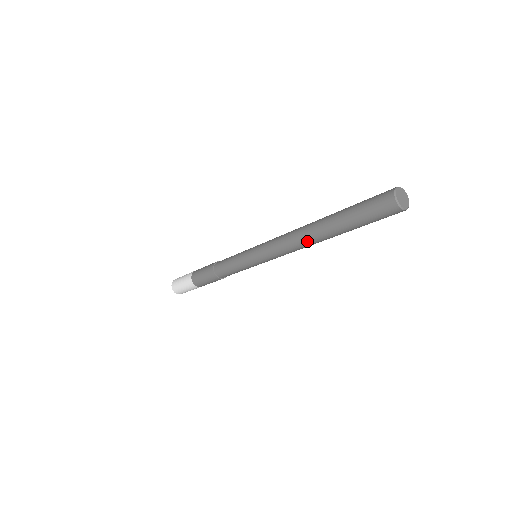
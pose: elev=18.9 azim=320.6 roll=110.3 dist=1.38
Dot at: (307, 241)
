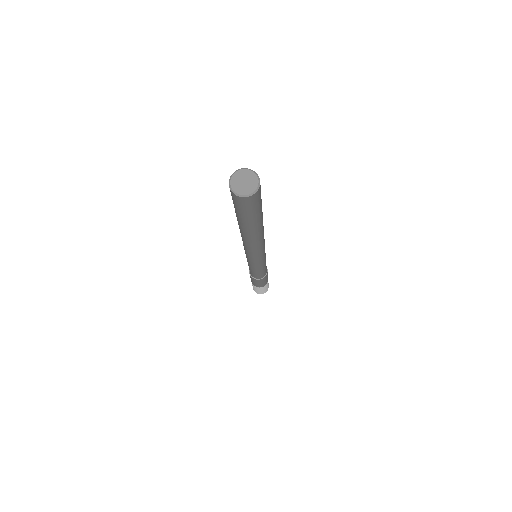
Dot at: occluded
